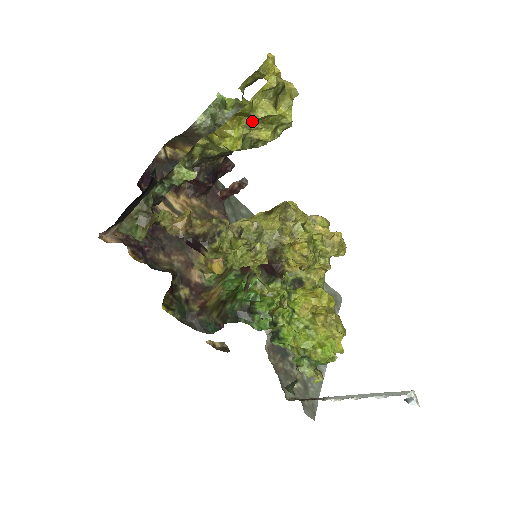
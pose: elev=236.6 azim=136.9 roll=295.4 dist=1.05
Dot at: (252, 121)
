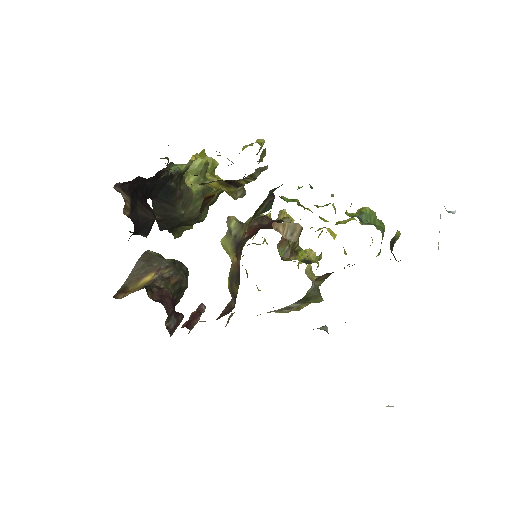
Dot at: occluded
